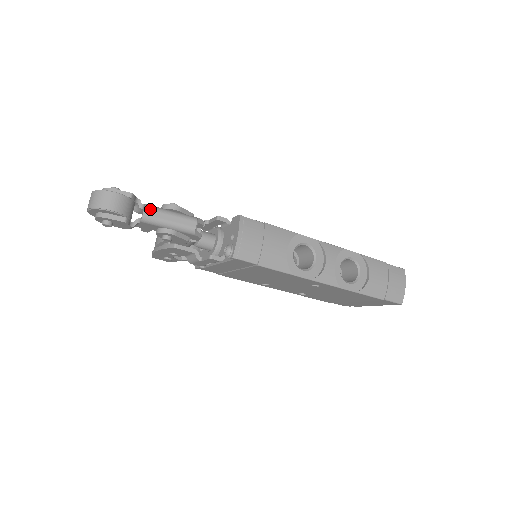
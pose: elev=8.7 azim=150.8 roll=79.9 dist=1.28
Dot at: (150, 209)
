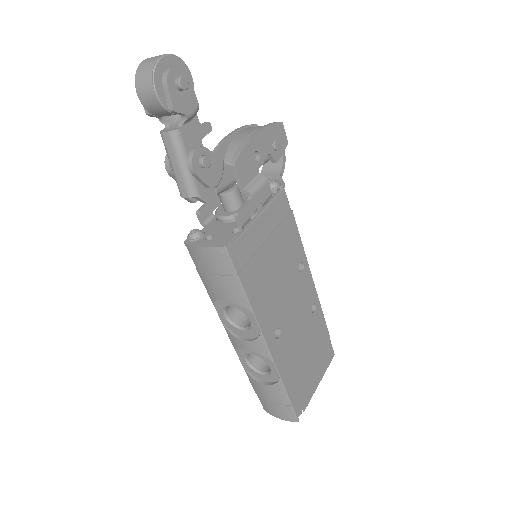
Dot at: (170, 139)
